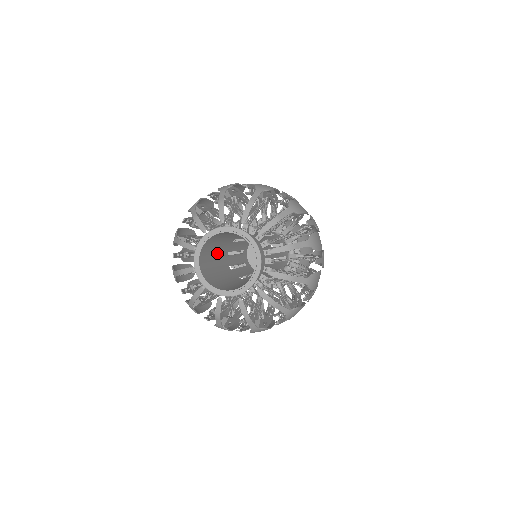
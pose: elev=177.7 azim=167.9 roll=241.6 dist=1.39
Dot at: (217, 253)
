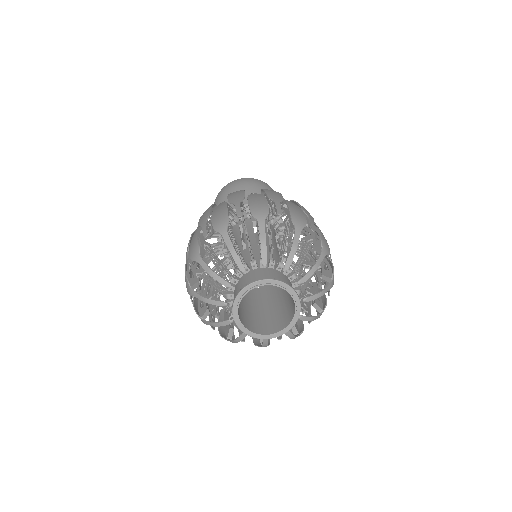
Dot at: occluded
